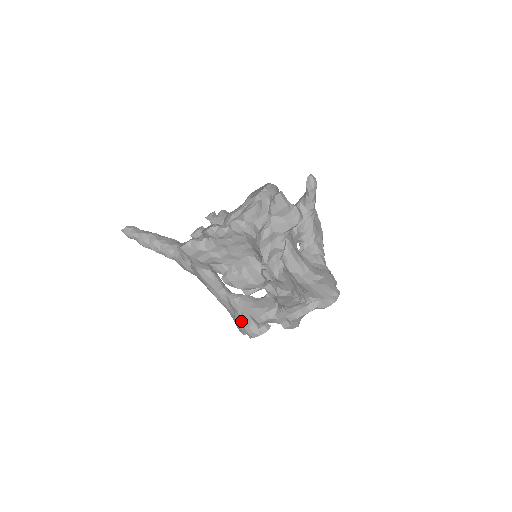
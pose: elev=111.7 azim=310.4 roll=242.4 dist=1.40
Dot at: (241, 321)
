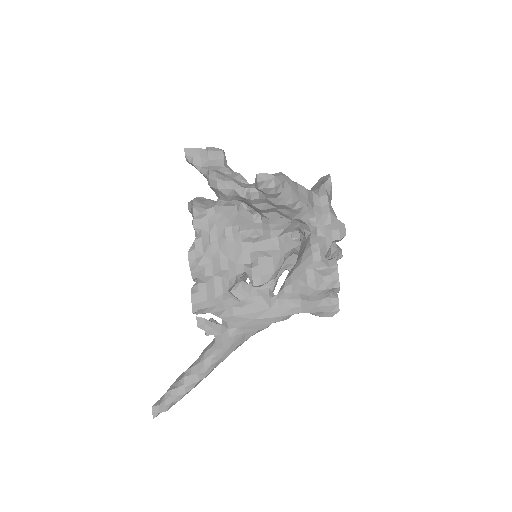
Dot at: (312, 286)
